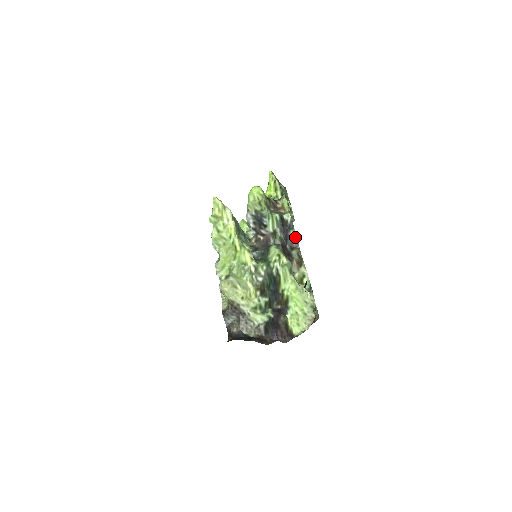
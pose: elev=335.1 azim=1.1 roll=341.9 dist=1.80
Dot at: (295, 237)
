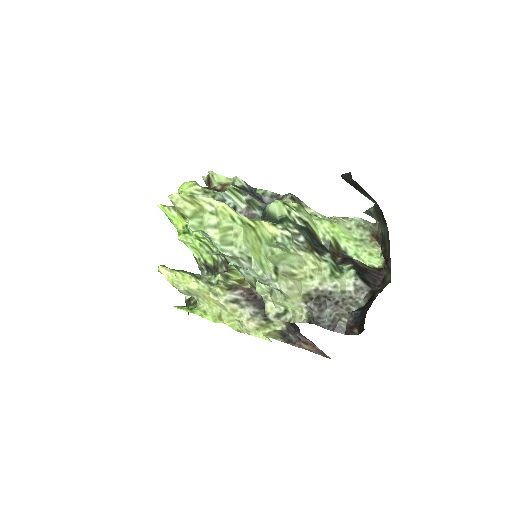
Dot at: (267, 192)
